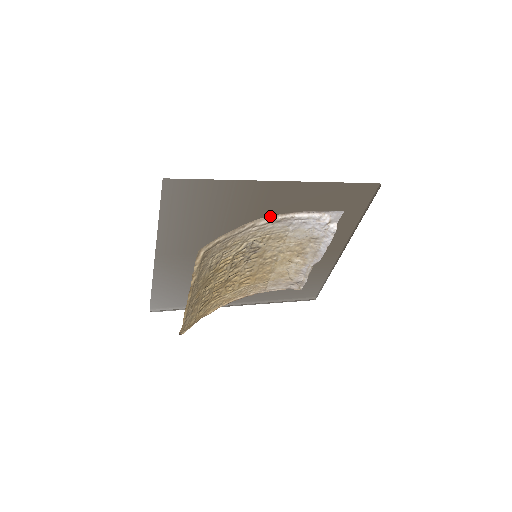
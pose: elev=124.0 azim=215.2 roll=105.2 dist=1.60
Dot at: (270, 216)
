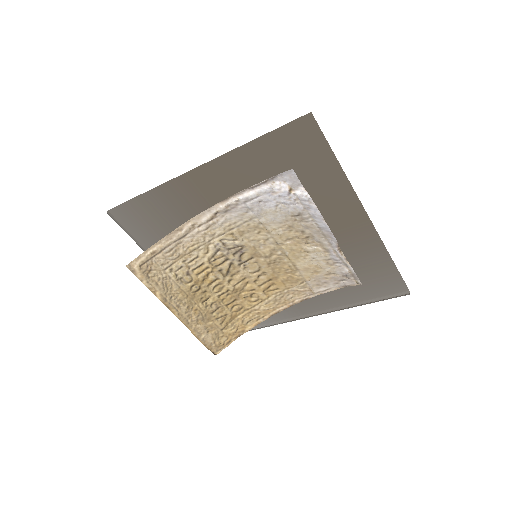
Dot at: (207, 209)
